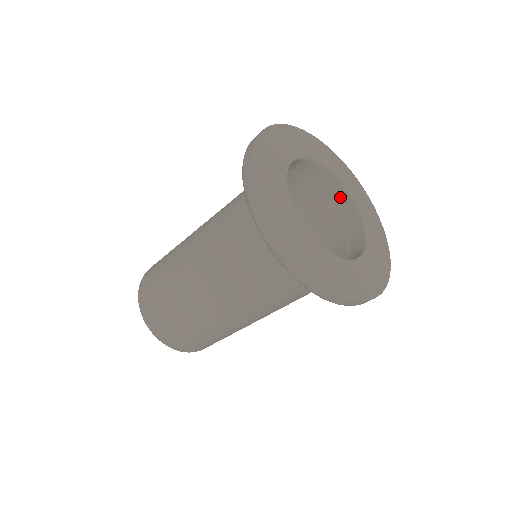
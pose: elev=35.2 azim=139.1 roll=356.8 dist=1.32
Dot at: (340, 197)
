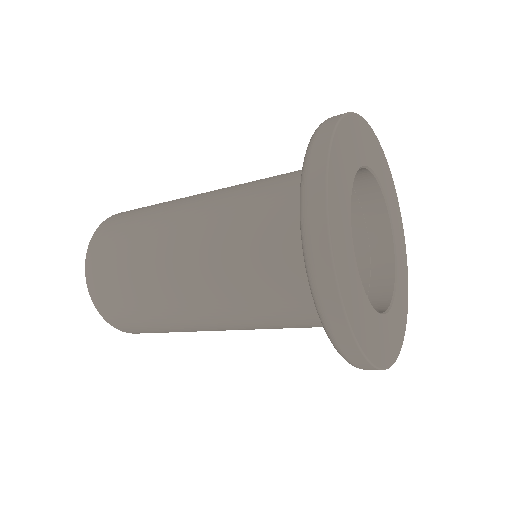
Dot at: (383, 248)
